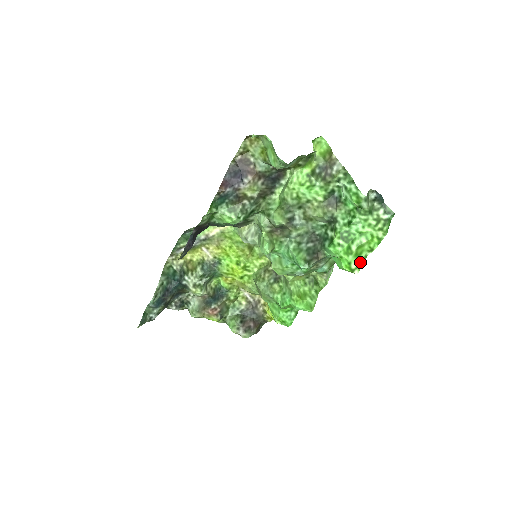
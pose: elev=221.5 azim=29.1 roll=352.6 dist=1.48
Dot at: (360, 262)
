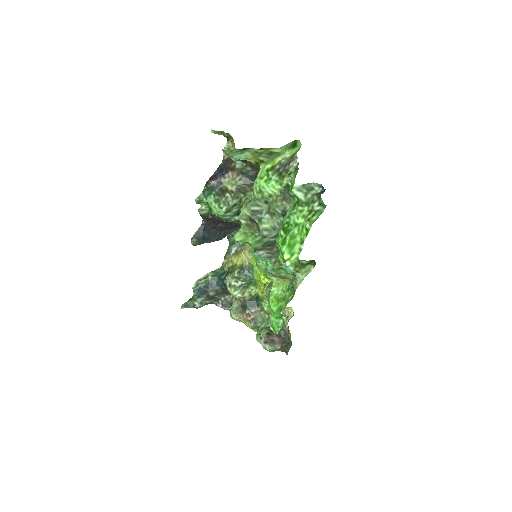
Dot at: (295, 255)
